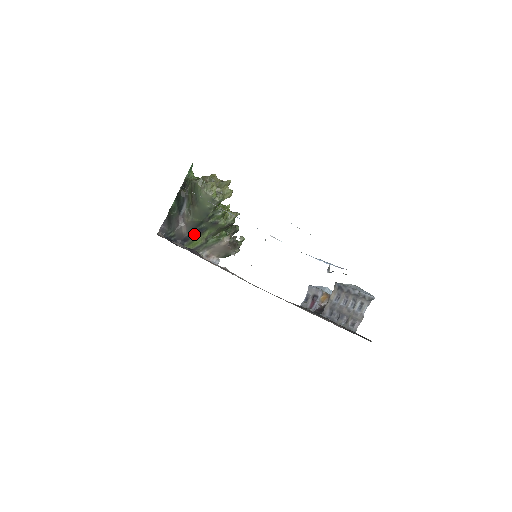
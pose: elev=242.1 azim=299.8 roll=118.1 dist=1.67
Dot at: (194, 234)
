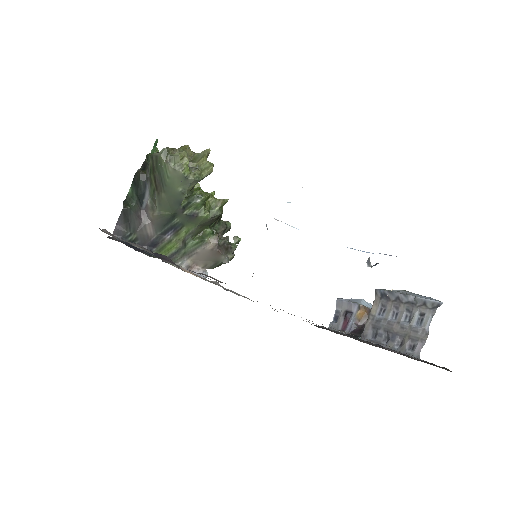
Dot at: (165, 235)
